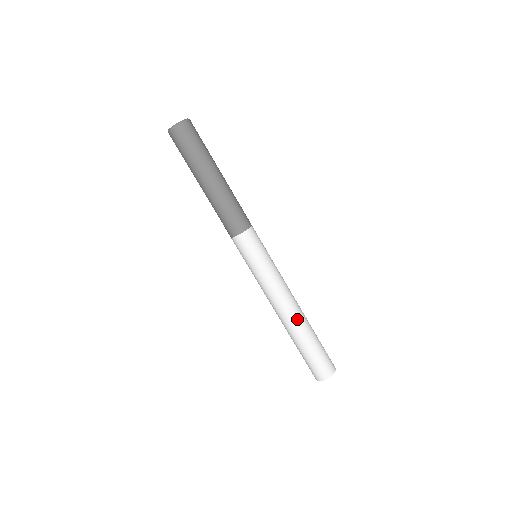
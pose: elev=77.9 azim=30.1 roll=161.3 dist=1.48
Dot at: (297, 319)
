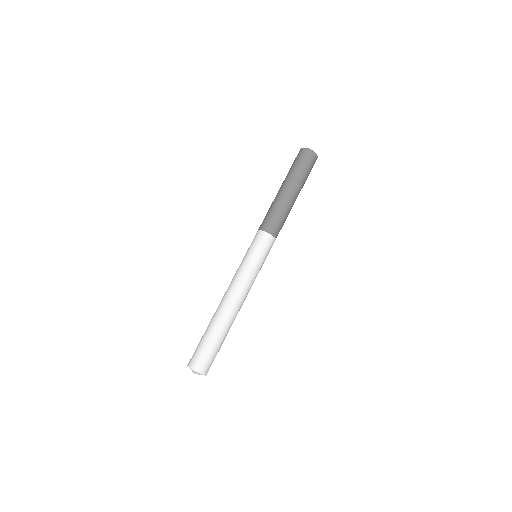
Dot at: occluded
